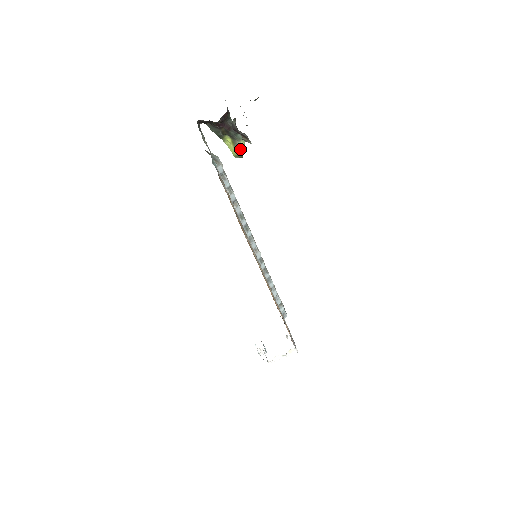
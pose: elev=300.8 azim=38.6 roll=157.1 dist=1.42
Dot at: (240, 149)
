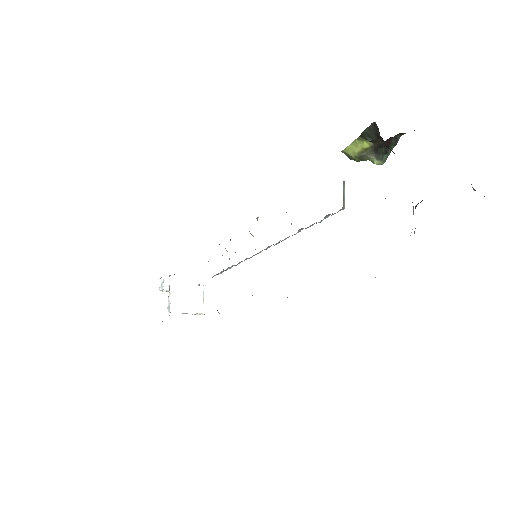
Dot at: (362, 158)
